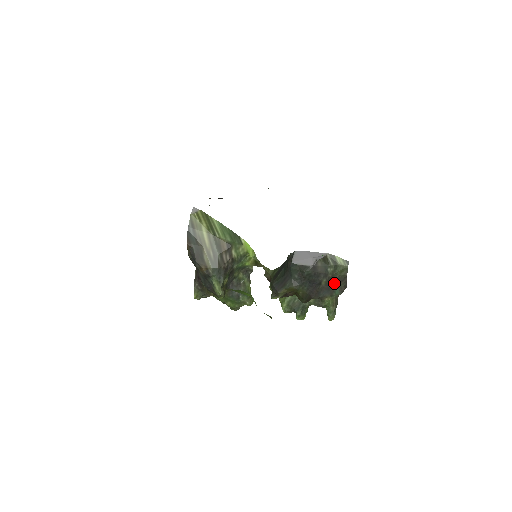
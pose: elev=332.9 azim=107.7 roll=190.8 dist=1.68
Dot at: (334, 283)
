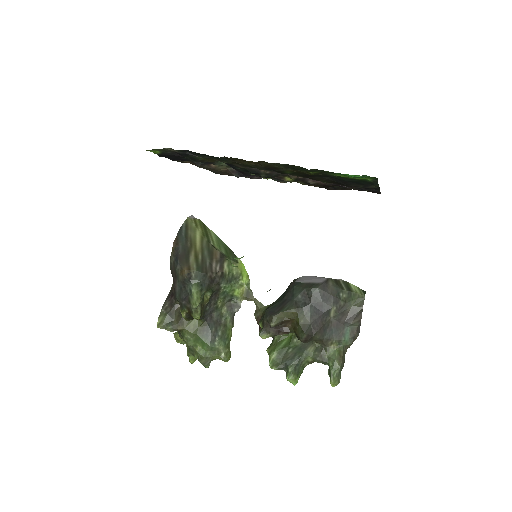
Dot at: (345, 318)
